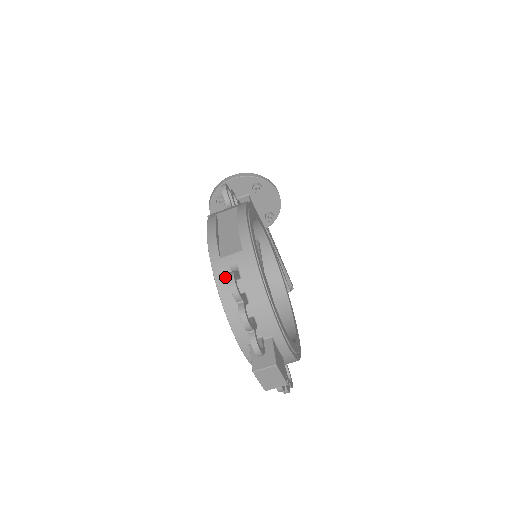
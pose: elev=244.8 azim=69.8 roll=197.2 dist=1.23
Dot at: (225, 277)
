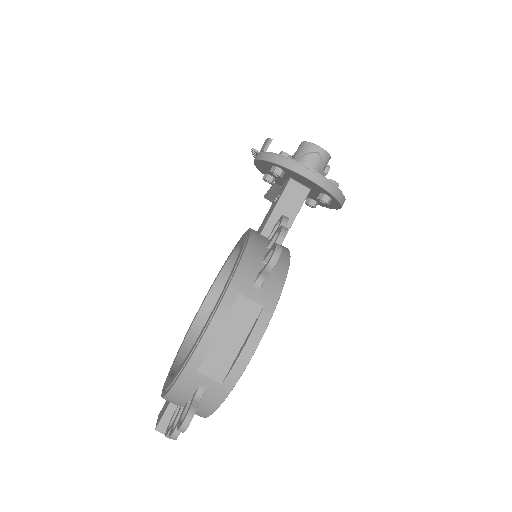
Dot at: (187, 387)
